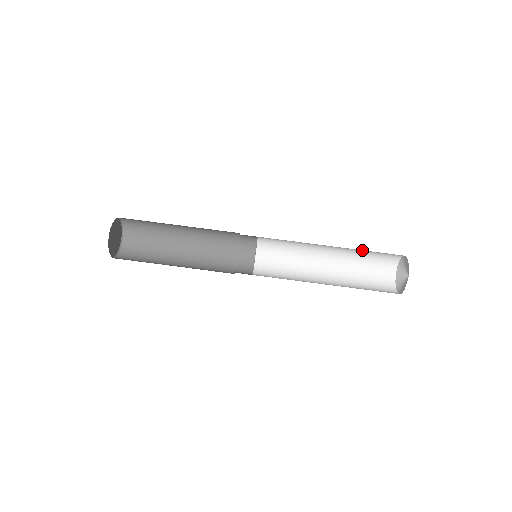
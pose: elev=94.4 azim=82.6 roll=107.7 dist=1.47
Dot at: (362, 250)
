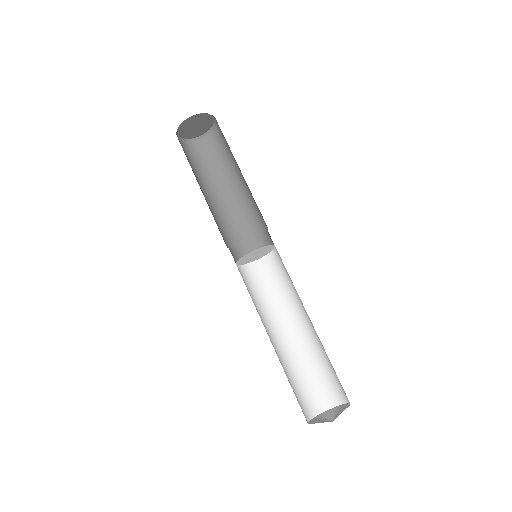
Dot at: (323, 358)
